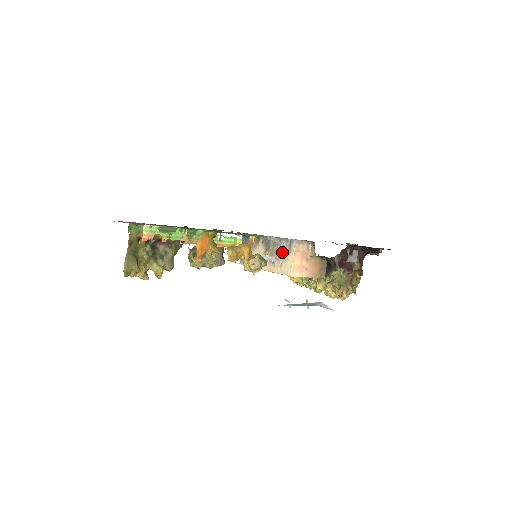
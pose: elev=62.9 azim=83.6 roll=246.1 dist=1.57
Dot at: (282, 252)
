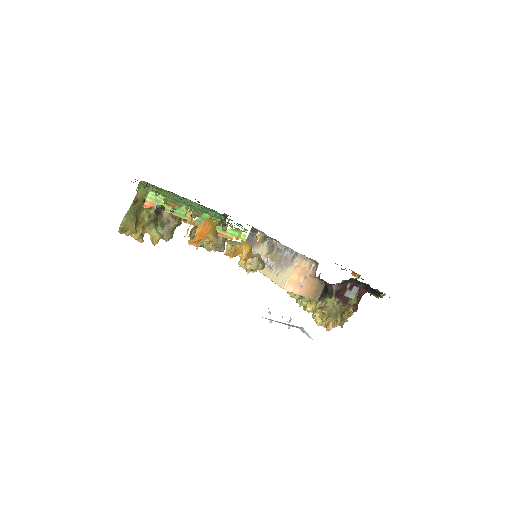
Dot at: (283, 261)
